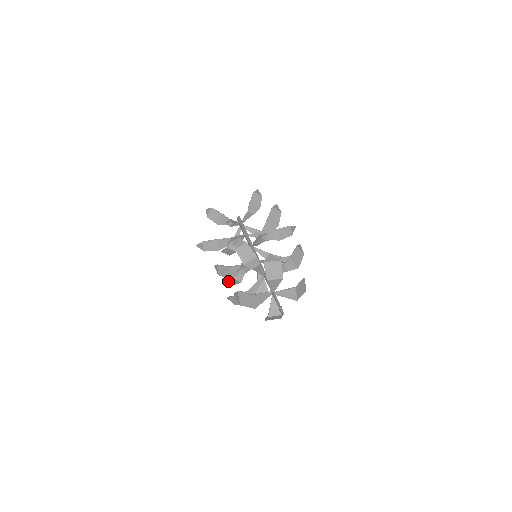
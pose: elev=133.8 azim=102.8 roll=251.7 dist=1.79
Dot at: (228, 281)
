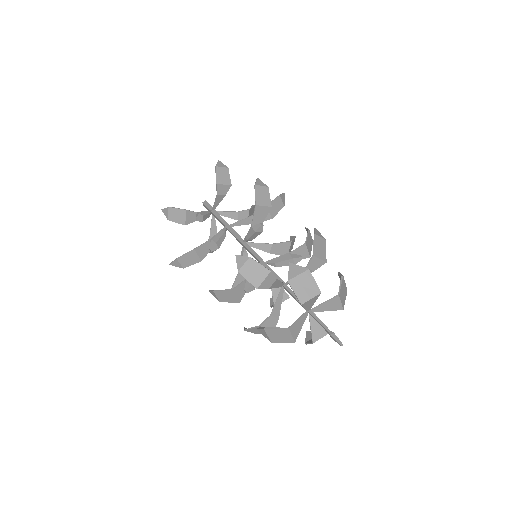
Dot at: occluded
